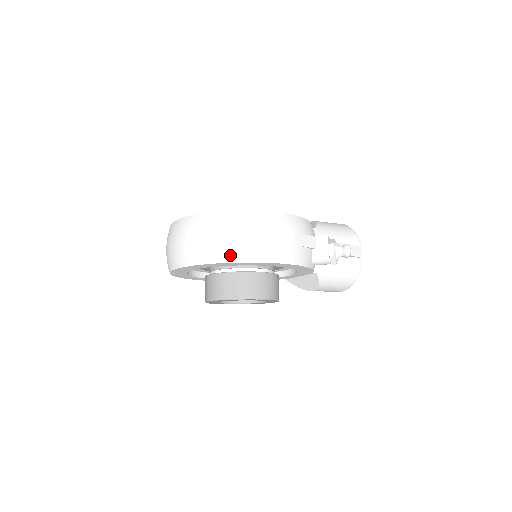
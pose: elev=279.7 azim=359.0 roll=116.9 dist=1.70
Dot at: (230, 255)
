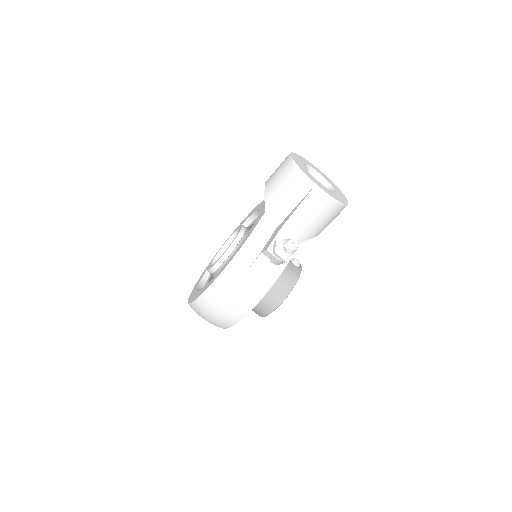
Dot at: (225, 325)
